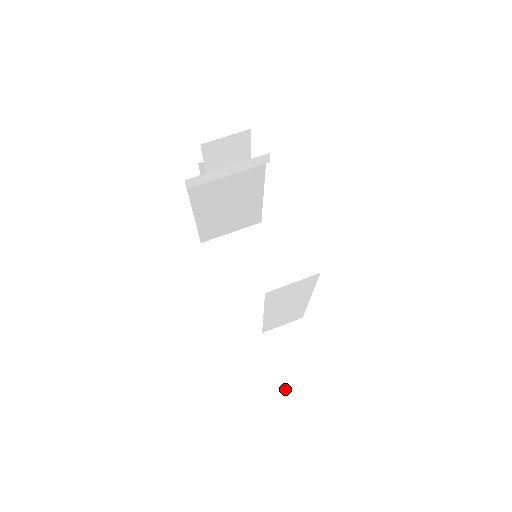
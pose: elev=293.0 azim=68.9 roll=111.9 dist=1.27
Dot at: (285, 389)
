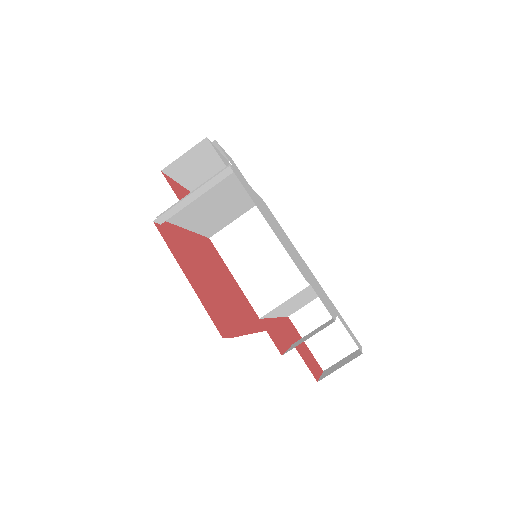
Dot at: (321, 367)
